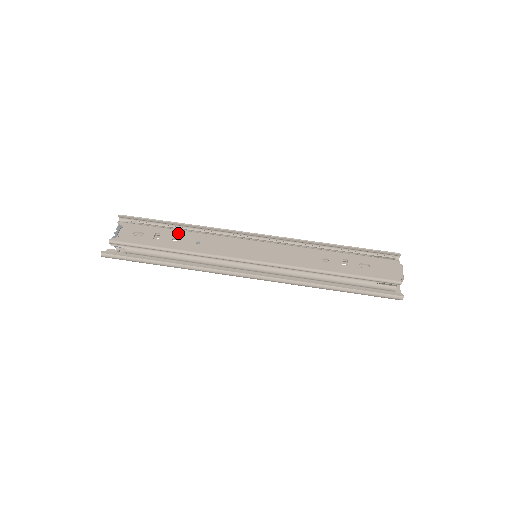
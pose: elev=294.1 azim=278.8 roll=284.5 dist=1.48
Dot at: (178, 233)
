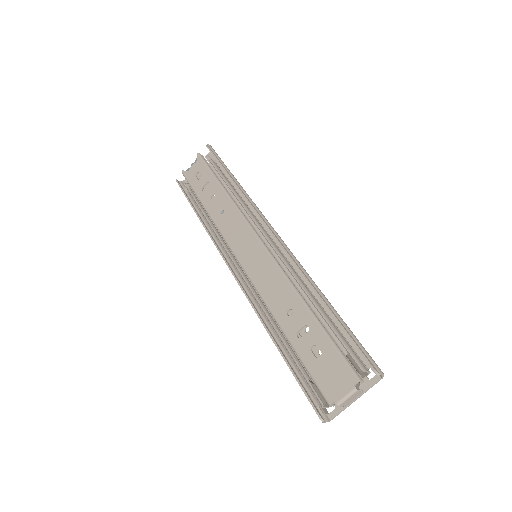
Dot at: (219, 191)
